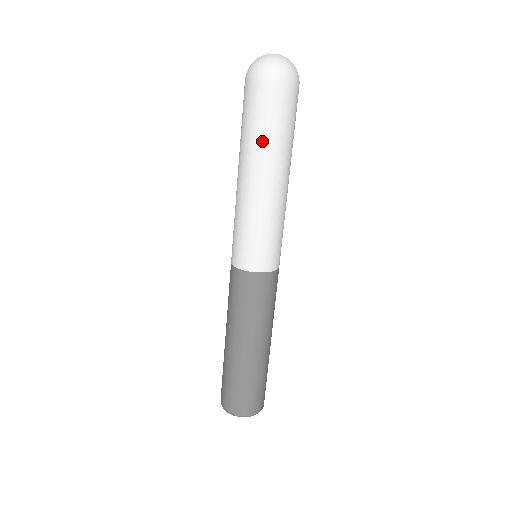
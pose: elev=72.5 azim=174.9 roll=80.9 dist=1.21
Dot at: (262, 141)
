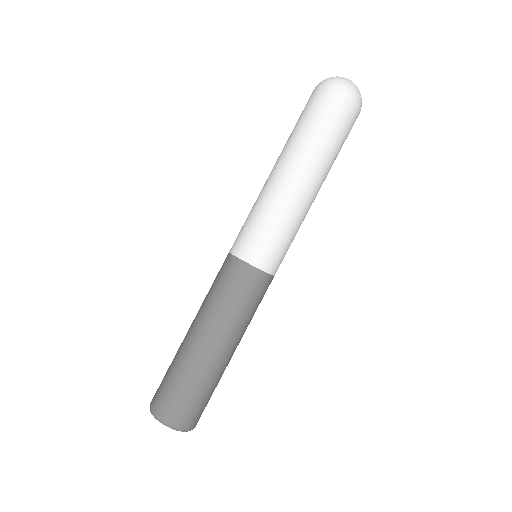
Dot at: (308, 141)
